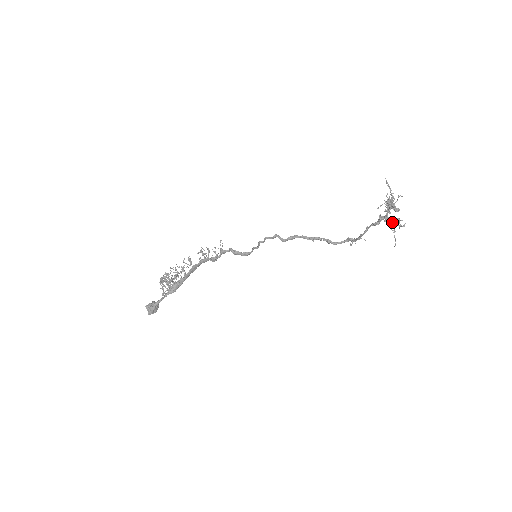
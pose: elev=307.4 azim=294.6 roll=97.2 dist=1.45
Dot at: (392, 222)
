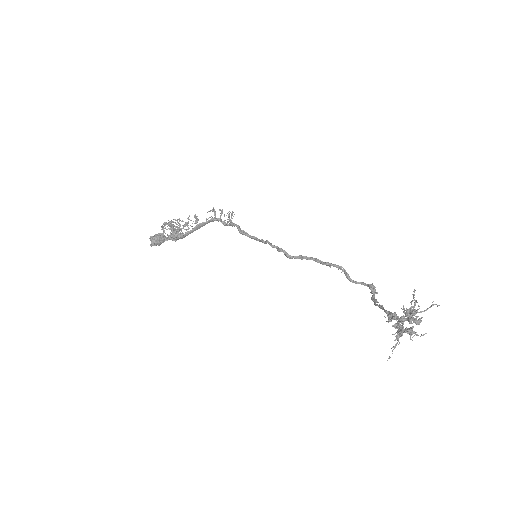
Dot at: (397, 337)
